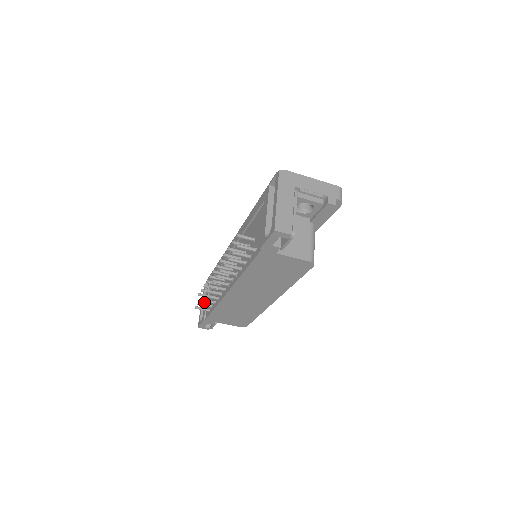
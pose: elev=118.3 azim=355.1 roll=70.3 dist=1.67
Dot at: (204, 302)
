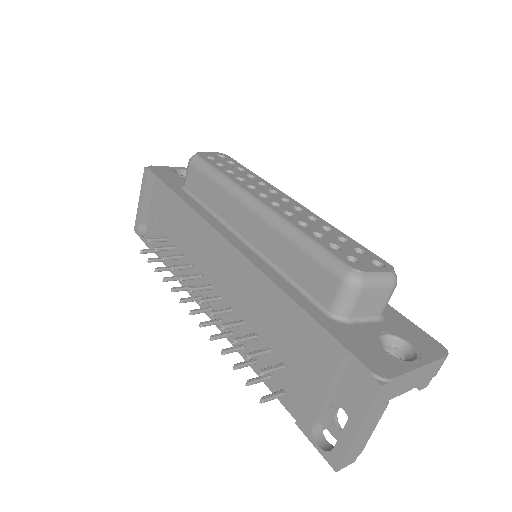
Dot at: (145, 200)
